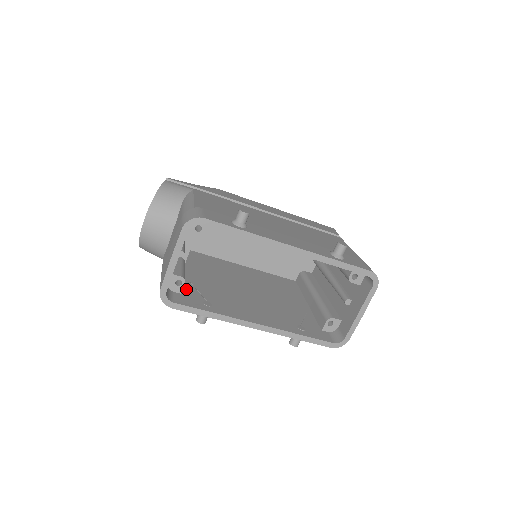
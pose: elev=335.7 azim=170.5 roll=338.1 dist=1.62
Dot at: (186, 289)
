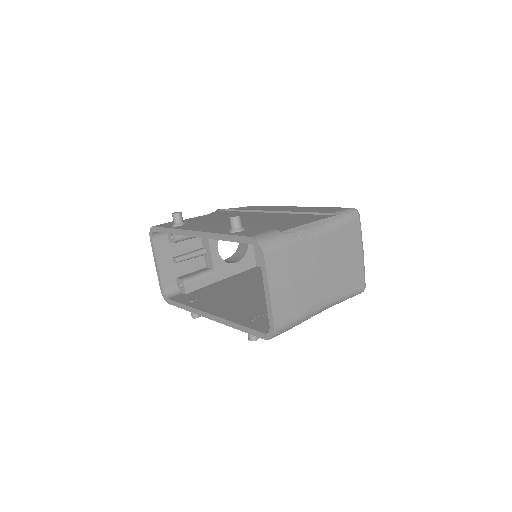
Dot at: (196, 291)
